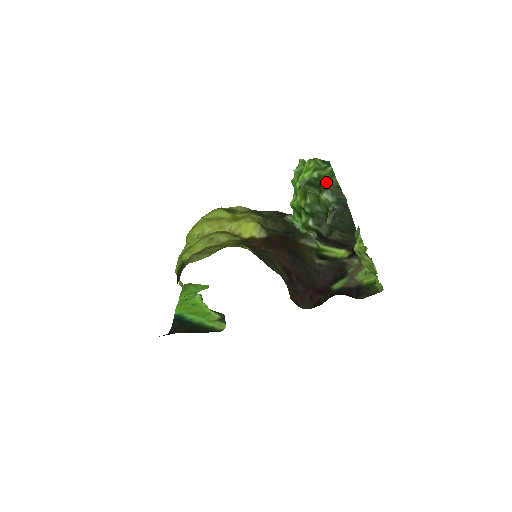
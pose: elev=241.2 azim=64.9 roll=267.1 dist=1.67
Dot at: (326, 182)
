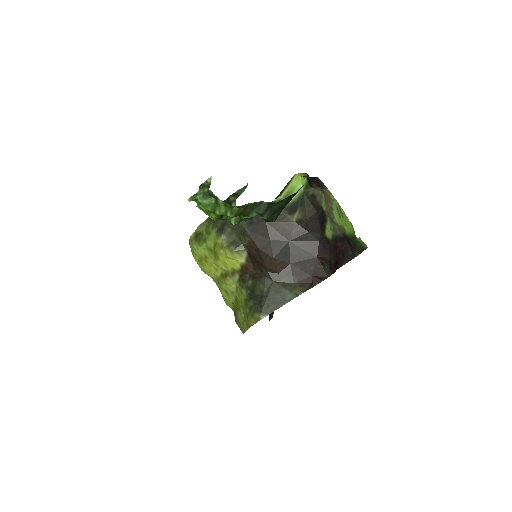
Dot at: occluded
